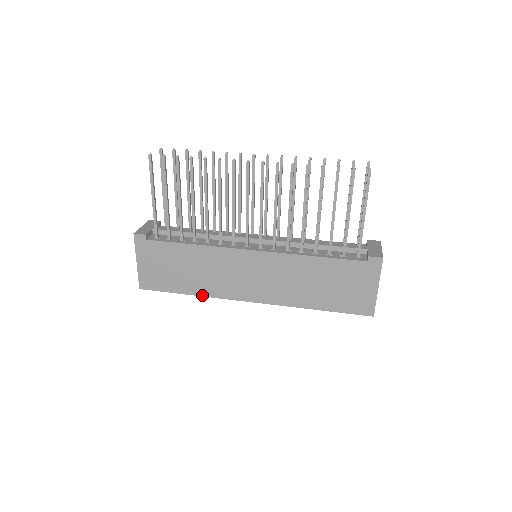
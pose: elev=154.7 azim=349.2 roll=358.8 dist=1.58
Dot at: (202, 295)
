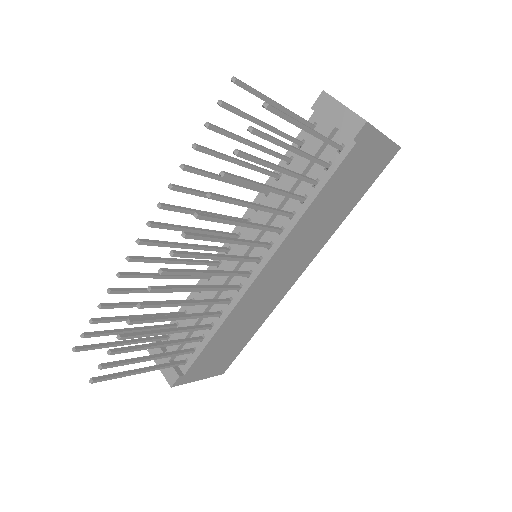
Dot at: occluded
